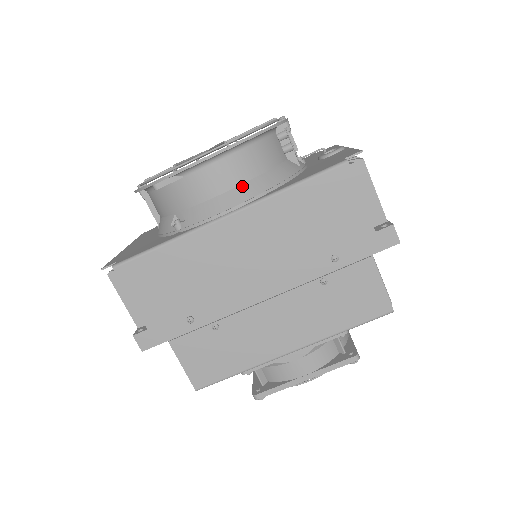
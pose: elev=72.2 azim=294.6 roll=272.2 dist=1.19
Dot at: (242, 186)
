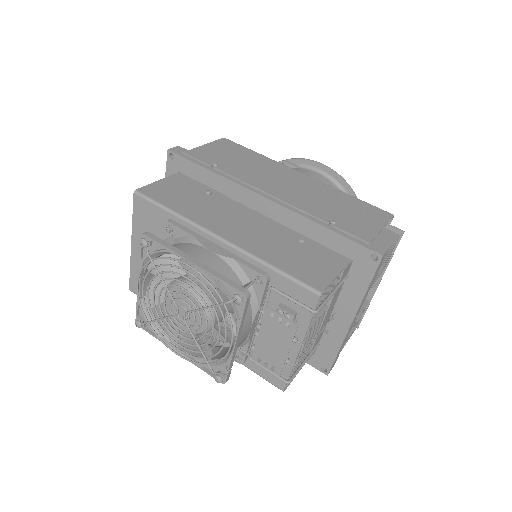
Dot at: occluded
